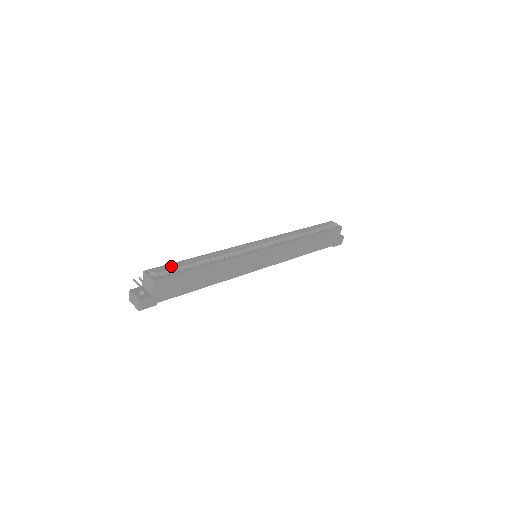
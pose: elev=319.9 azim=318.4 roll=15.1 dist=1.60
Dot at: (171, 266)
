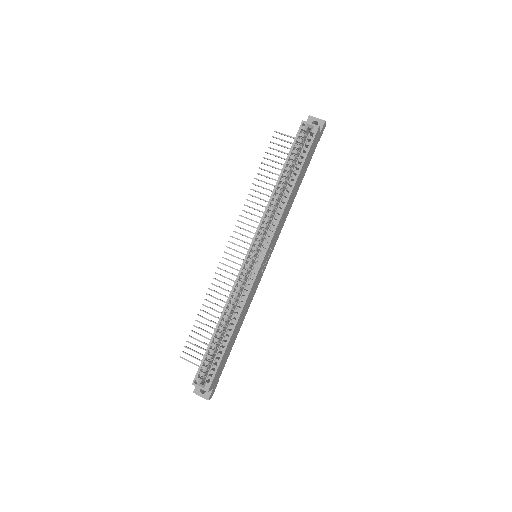
Dot at: (205, 358)
